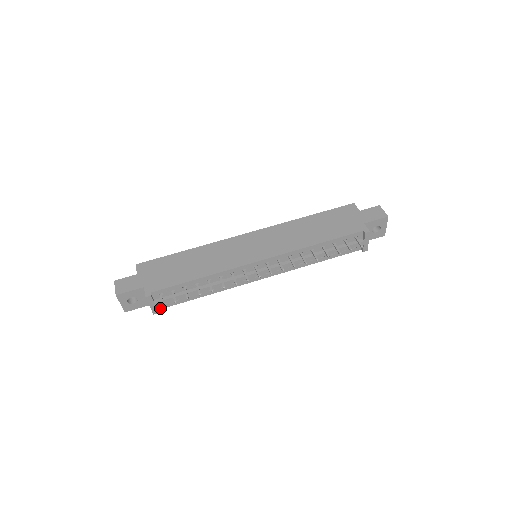
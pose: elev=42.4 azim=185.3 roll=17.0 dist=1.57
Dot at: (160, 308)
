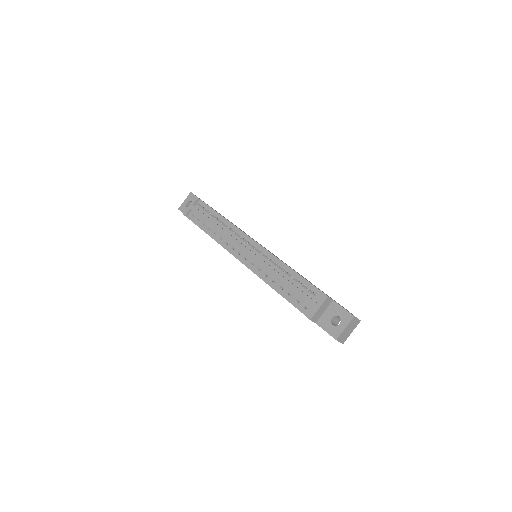
Dot at: (189, 217)
